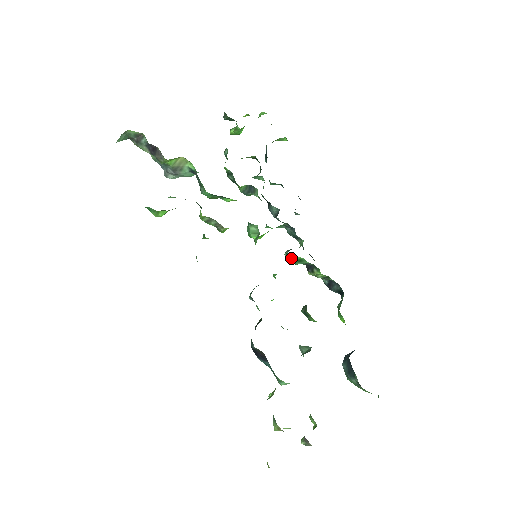
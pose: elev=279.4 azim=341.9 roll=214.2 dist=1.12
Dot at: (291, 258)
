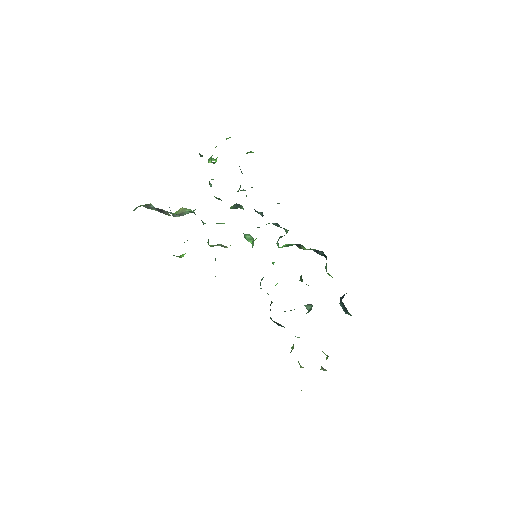
Dot at: (282, 246)
